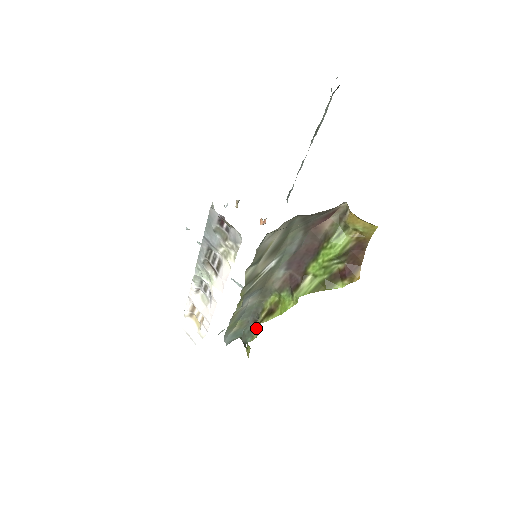
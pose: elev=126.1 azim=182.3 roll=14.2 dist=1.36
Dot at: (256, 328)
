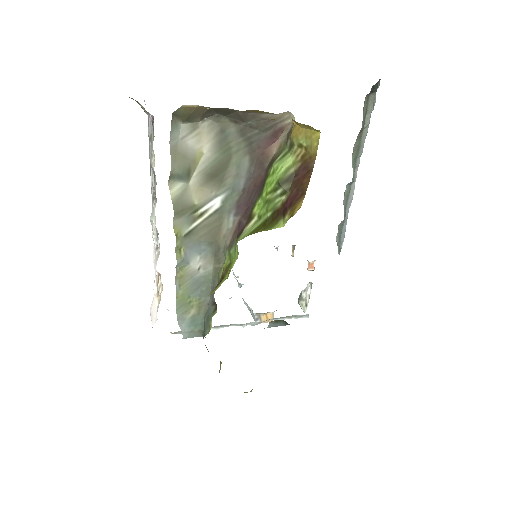
Dot at: (213, 313)
